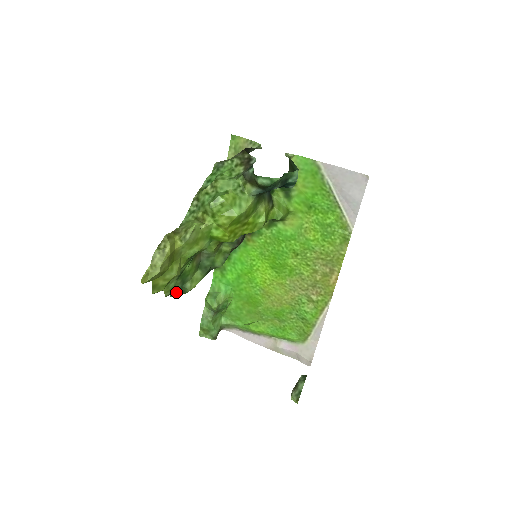
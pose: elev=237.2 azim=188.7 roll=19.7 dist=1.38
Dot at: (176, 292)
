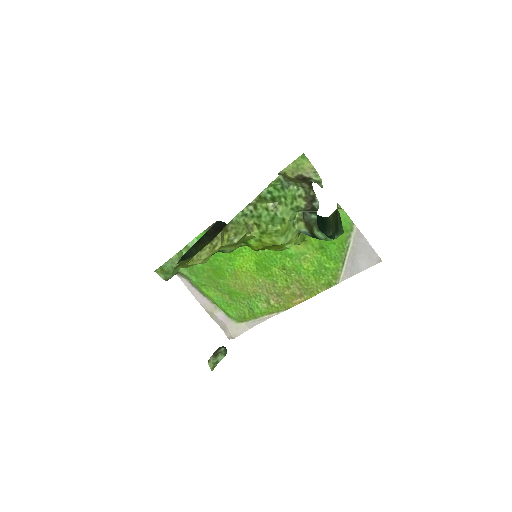
Dot at: occluded
